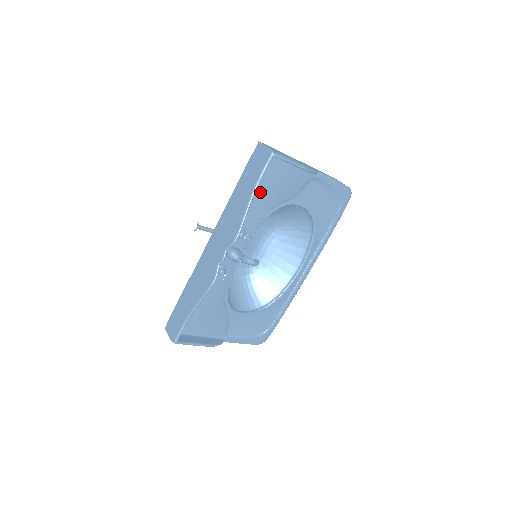
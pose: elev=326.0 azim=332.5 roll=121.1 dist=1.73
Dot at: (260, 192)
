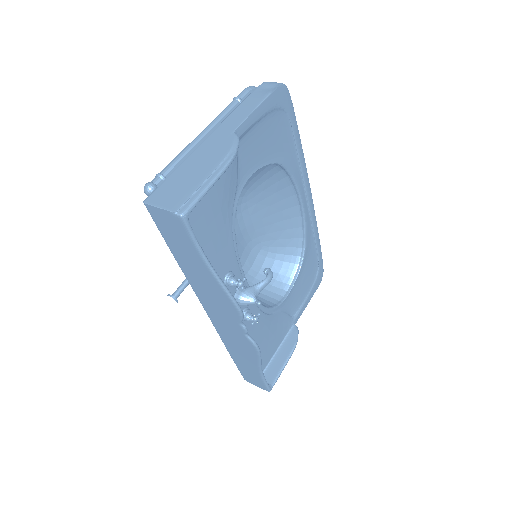
Dot at: (206, 236)
